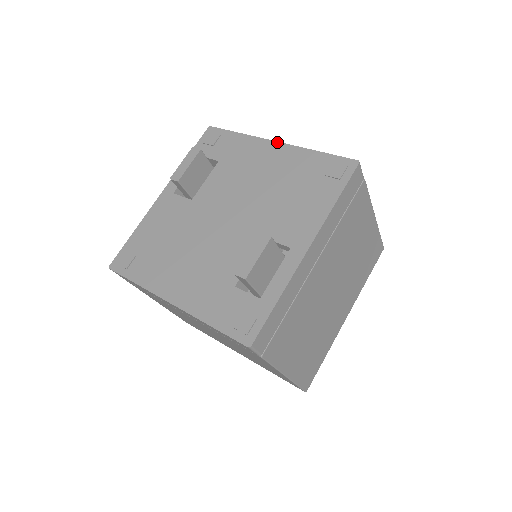
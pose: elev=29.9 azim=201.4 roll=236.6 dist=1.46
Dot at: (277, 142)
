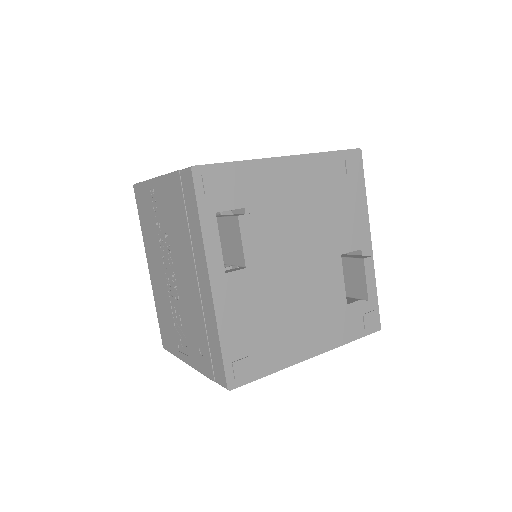
Dot at: (288, 157)
